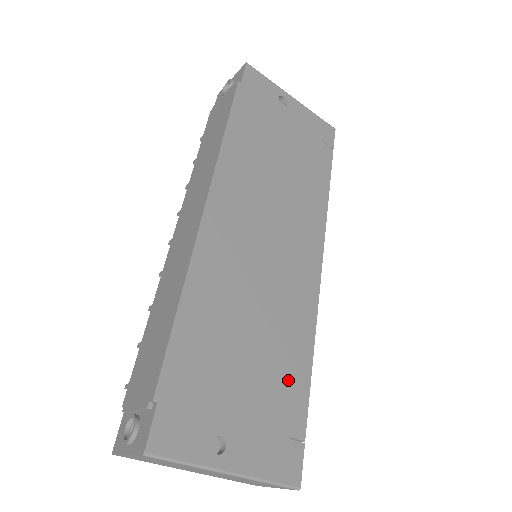
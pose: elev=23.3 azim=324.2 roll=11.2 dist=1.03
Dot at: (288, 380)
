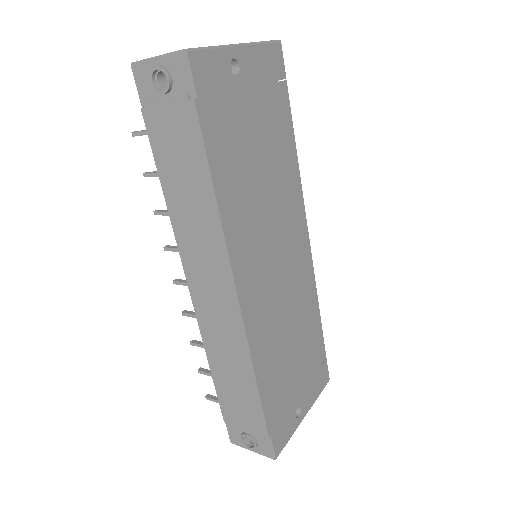
Dot at: (313, 339)
